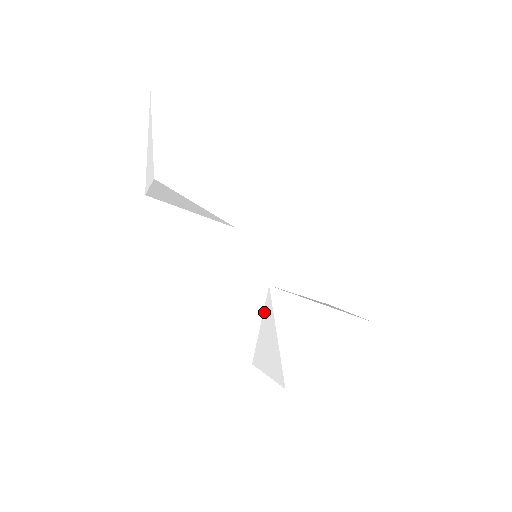
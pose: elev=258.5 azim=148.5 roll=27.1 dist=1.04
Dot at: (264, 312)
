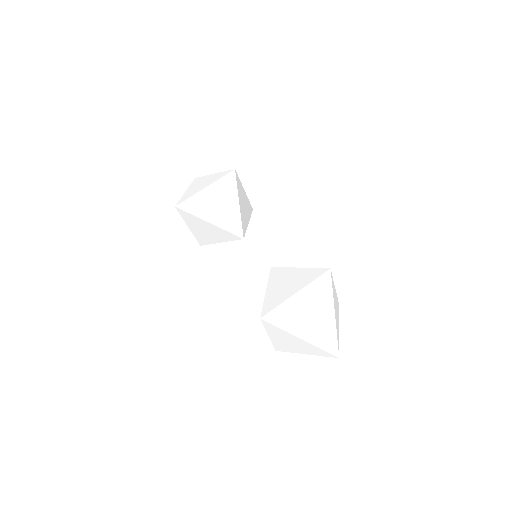
Dot at: (270, 279)
